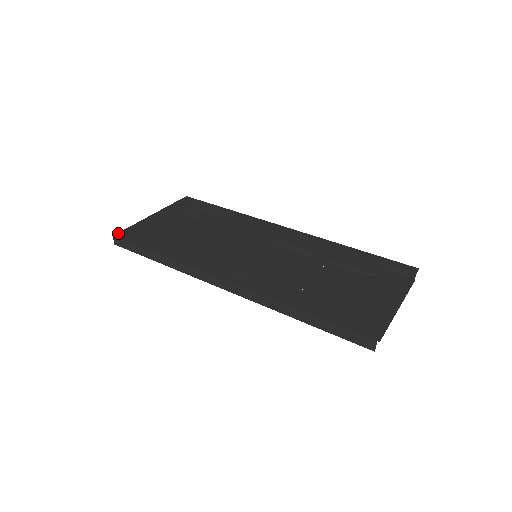
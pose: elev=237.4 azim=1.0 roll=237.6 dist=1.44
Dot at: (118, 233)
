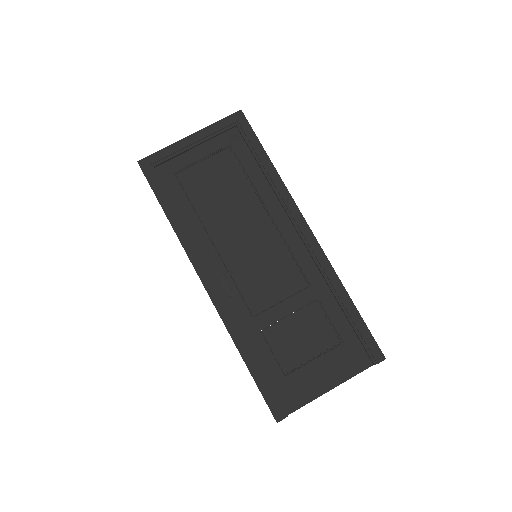
Dot at: (143, 159)
